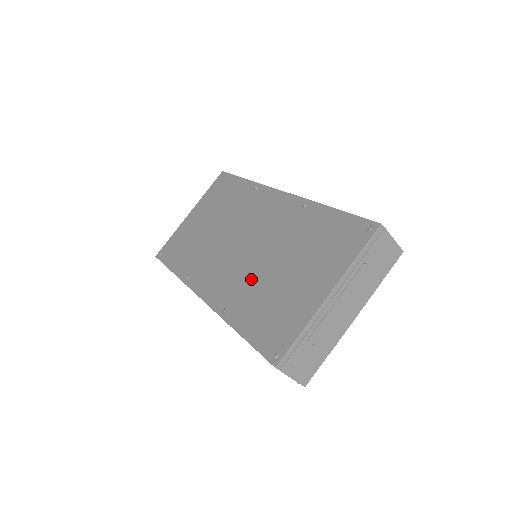
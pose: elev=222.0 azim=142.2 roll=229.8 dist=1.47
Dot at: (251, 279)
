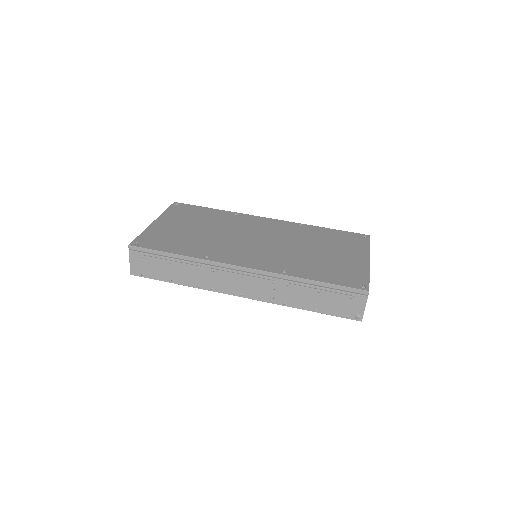
Dot at: (292, 256)
